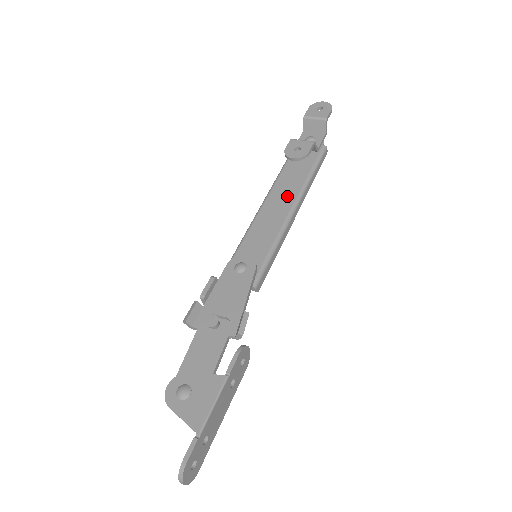
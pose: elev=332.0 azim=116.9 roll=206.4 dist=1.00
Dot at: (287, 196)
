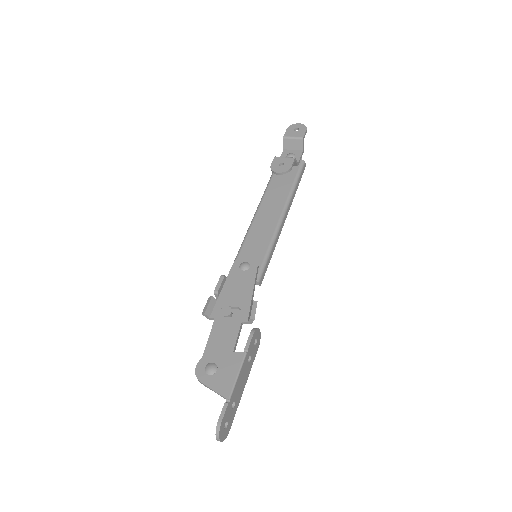
Dot at: (276, 205)
